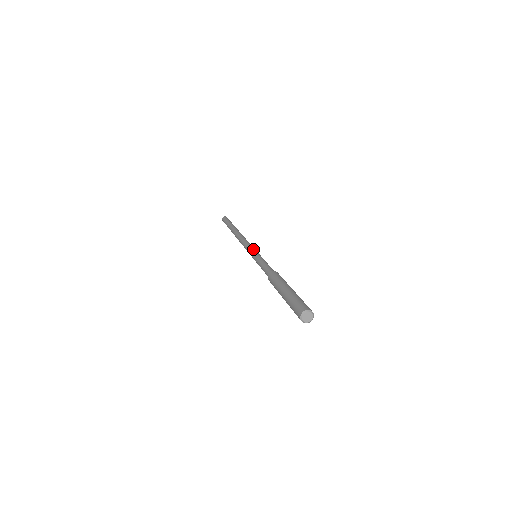
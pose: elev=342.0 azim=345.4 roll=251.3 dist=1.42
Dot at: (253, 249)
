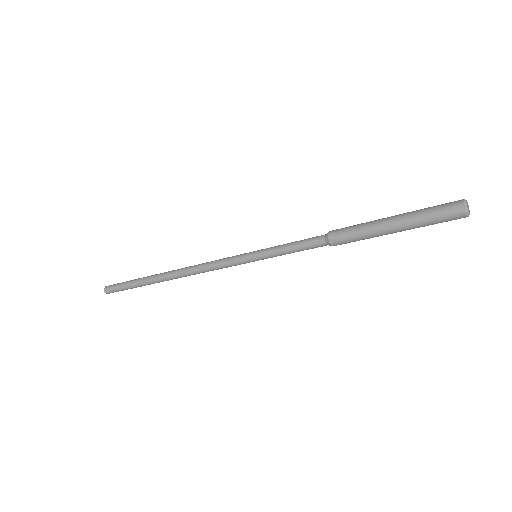
Dot at: occluded
